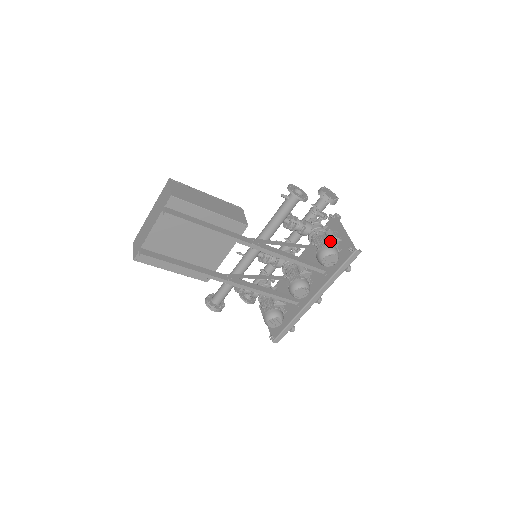
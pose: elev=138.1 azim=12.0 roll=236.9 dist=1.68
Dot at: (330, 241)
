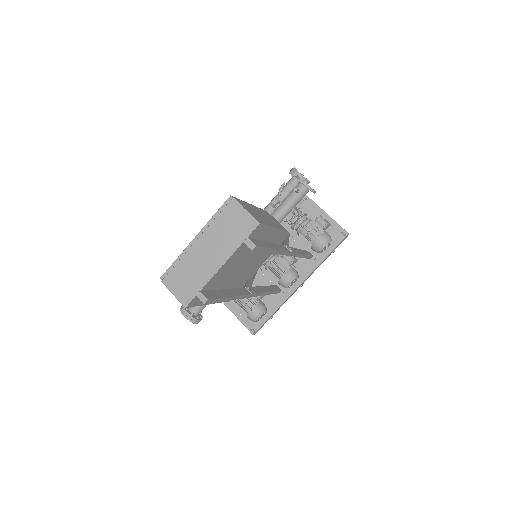
Dot at: (324, 228)
